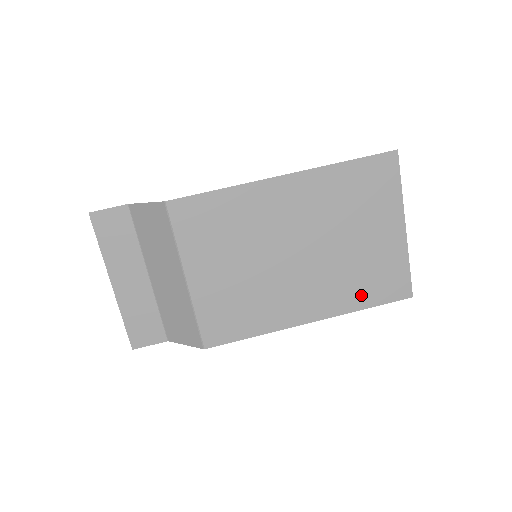
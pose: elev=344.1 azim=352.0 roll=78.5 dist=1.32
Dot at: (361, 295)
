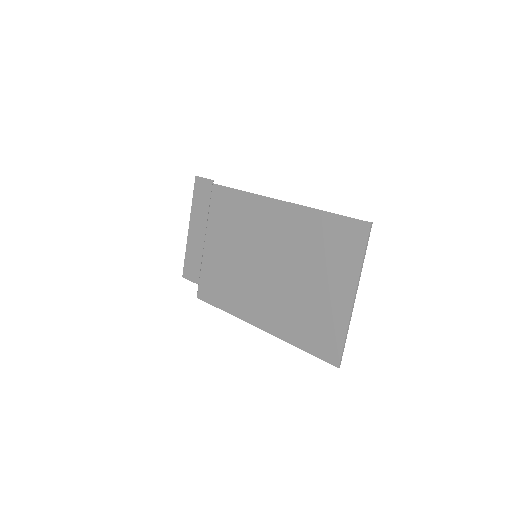
Dot at: (299, 333)
